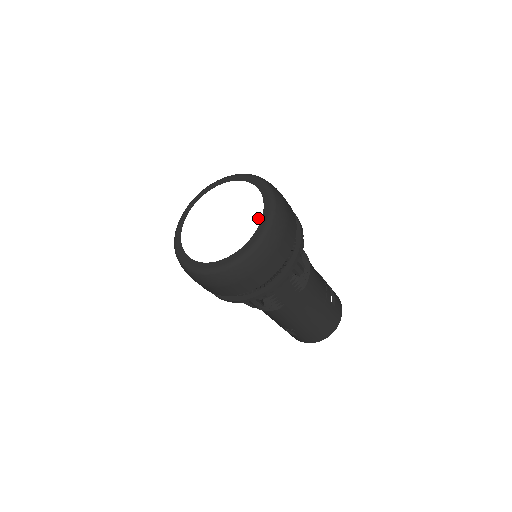
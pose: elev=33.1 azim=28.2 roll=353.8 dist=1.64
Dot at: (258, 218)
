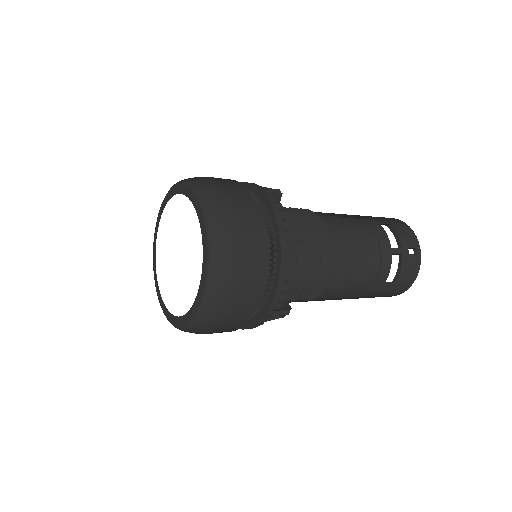
Dot at: (194, 293)
